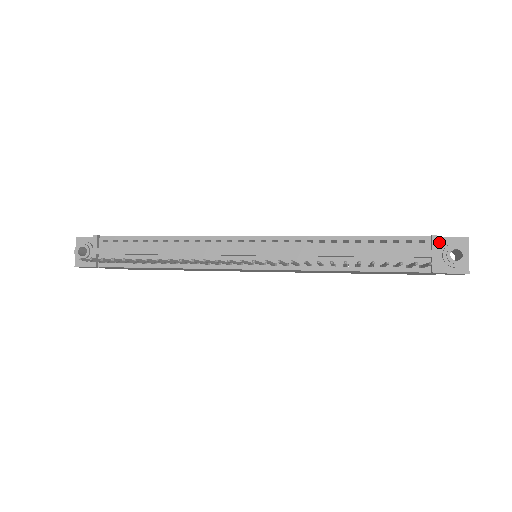
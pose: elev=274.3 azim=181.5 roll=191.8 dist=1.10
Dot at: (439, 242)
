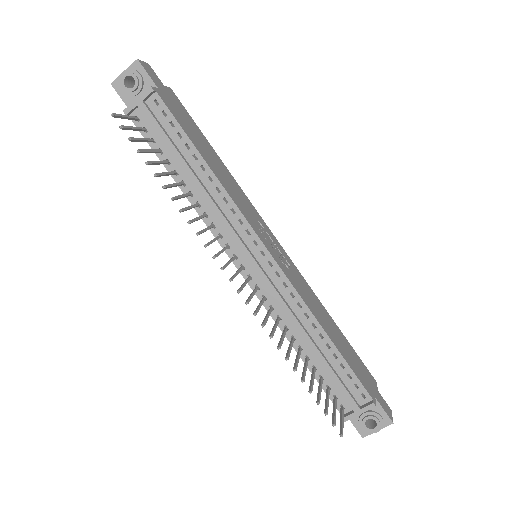
Dot at: occluded
